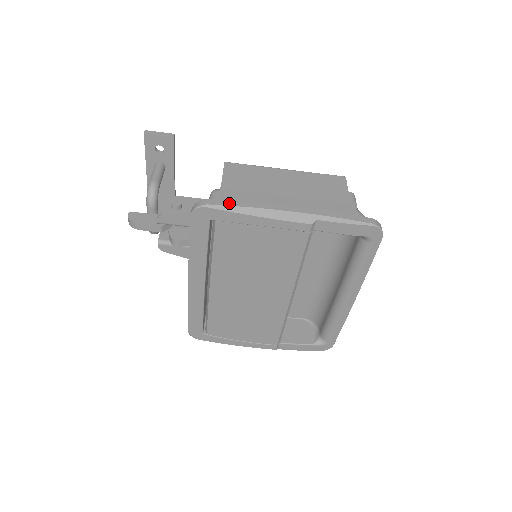
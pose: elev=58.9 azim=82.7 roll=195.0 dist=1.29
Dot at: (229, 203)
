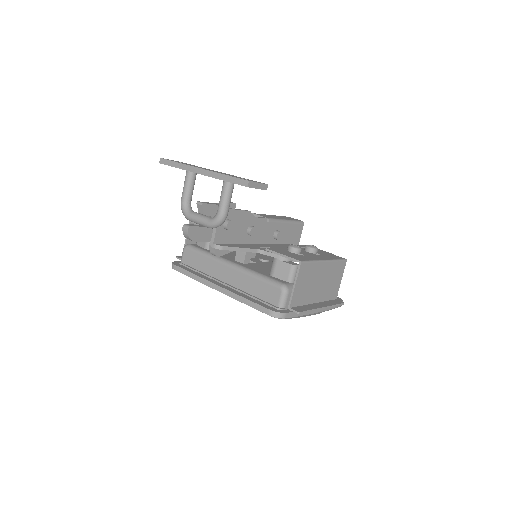
Dot at: (295, 315)
